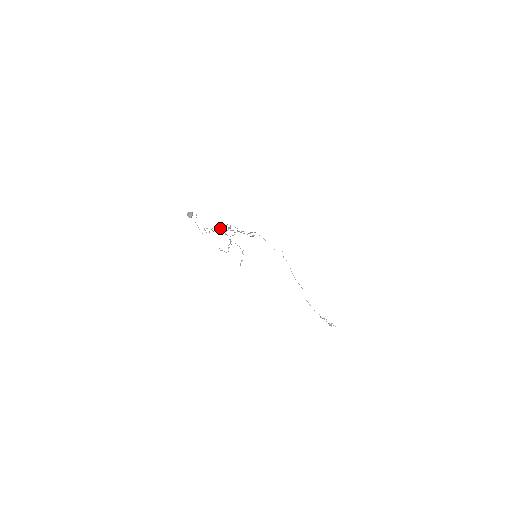
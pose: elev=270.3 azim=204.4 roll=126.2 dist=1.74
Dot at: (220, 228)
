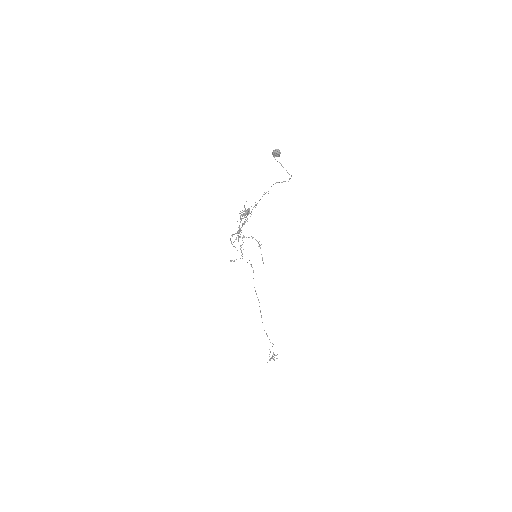
Dot at: occluded
